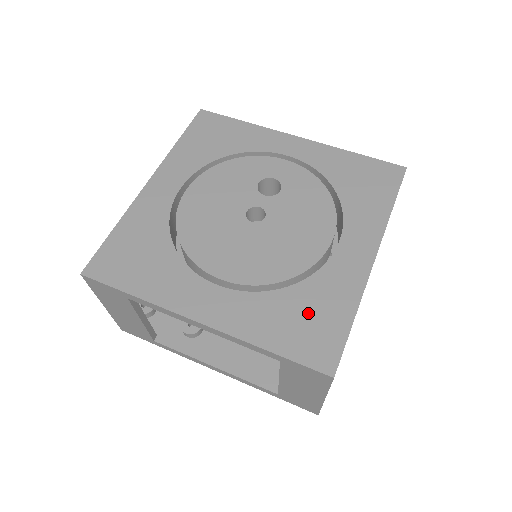
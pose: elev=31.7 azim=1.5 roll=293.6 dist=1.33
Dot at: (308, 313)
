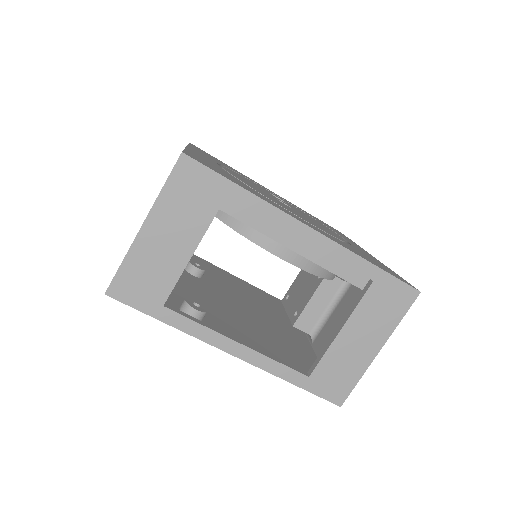
Dot at: occluded
